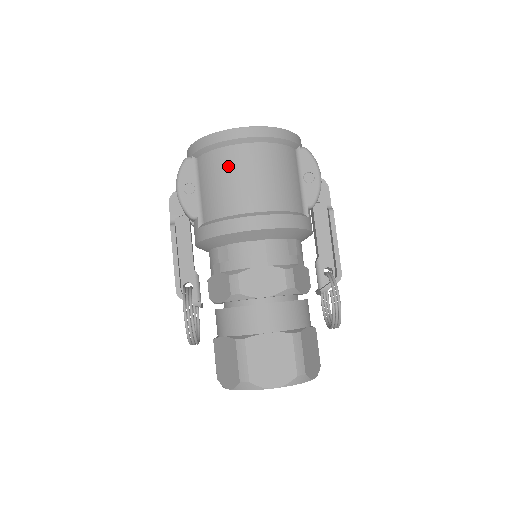
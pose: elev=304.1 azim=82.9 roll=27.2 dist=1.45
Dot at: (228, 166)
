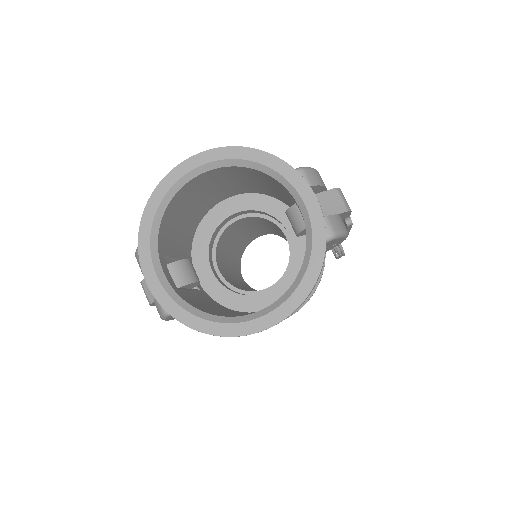
Dot at: occluded
